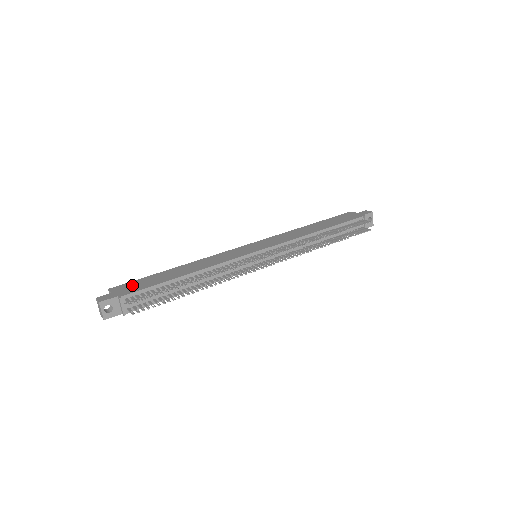
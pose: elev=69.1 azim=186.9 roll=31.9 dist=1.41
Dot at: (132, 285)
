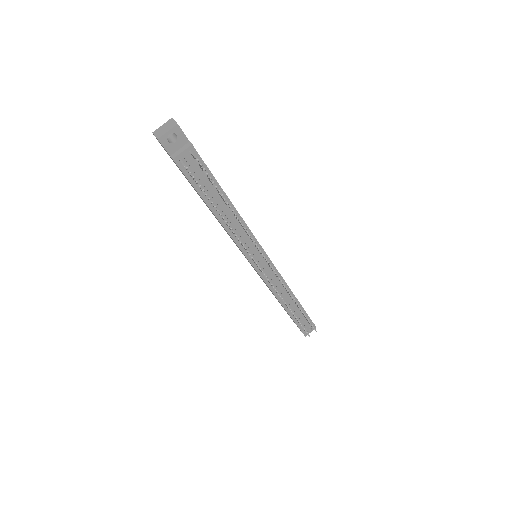
Dot at: occluded
